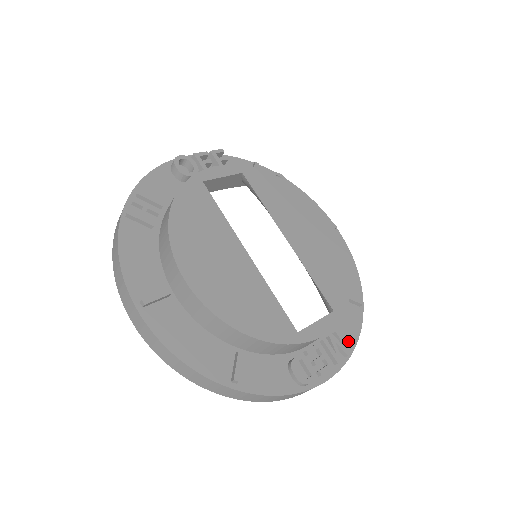
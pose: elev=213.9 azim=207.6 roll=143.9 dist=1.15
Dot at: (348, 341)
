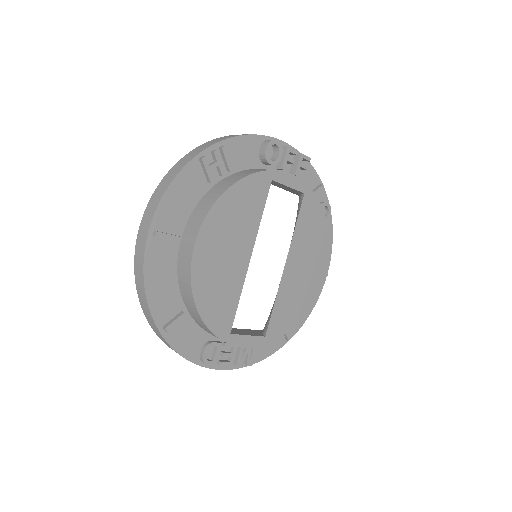
Dot at: (256, 356)
